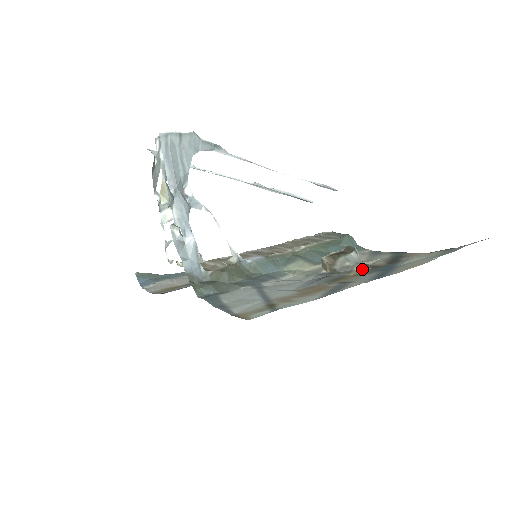
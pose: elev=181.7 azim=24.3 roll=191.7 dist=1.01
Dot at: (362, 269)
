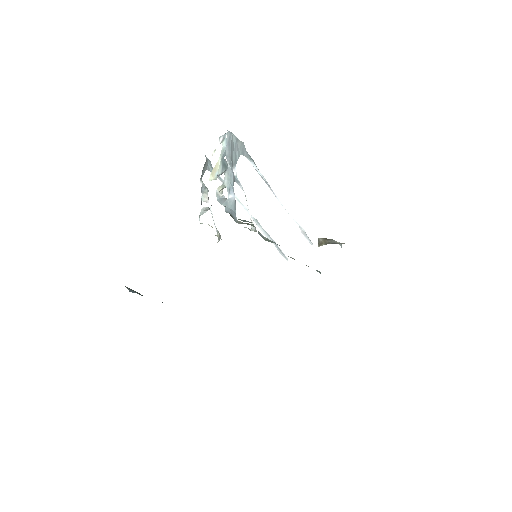
Dot at: occluded
